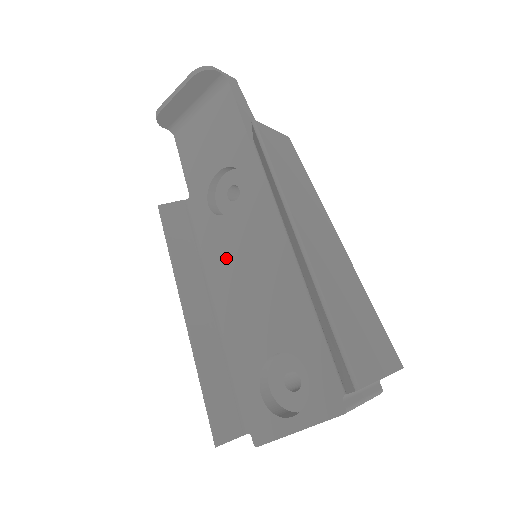
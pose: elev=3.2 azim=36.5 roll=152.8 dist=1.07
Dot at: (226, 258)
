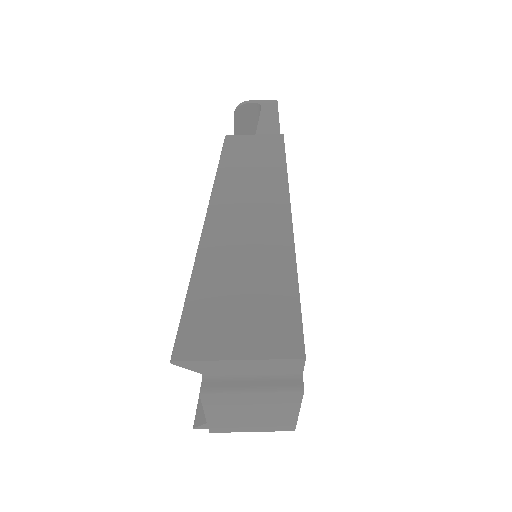
Dot at: occluded
